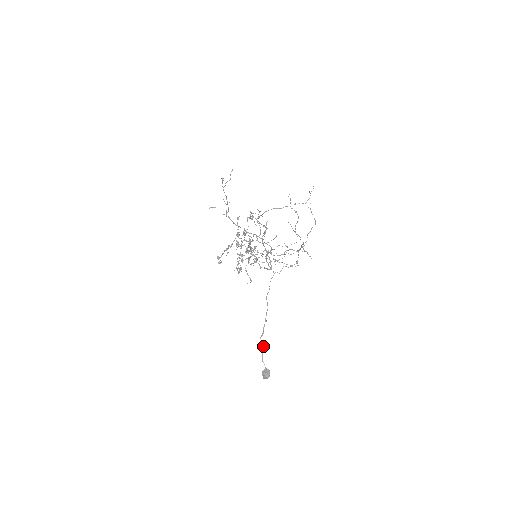
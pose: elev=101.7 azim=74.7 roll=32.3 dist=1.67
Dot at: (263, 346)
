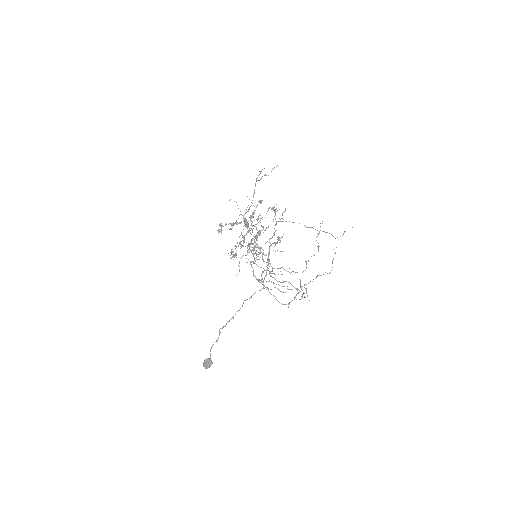
Dot at: (218, 337)
